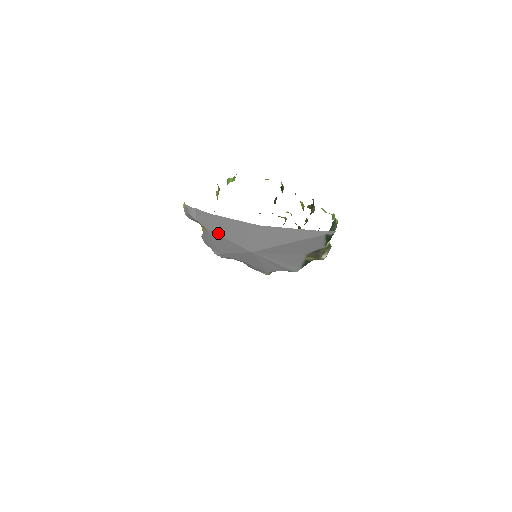
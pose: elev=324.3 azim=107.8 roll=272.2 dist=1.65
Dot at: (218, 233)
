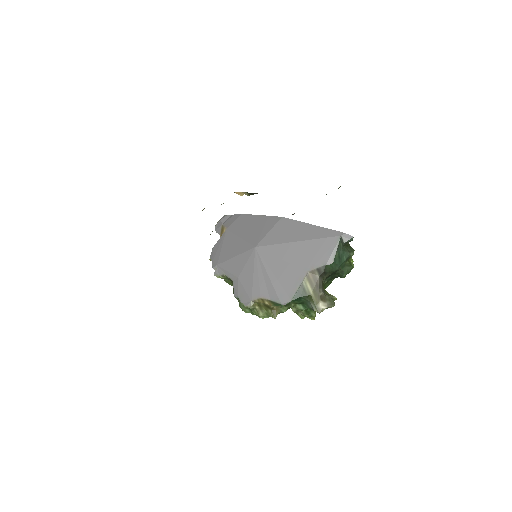
Dot at: (235, 232)
